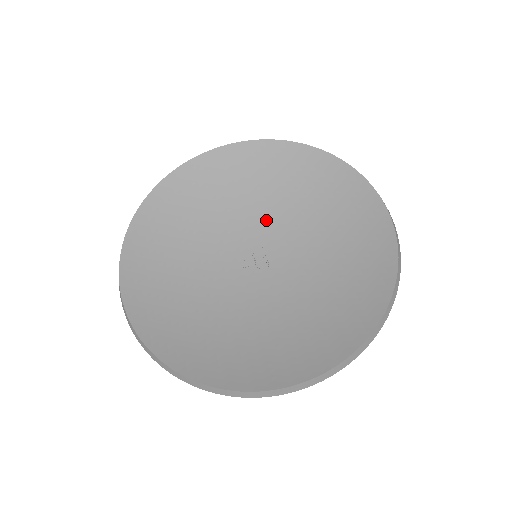
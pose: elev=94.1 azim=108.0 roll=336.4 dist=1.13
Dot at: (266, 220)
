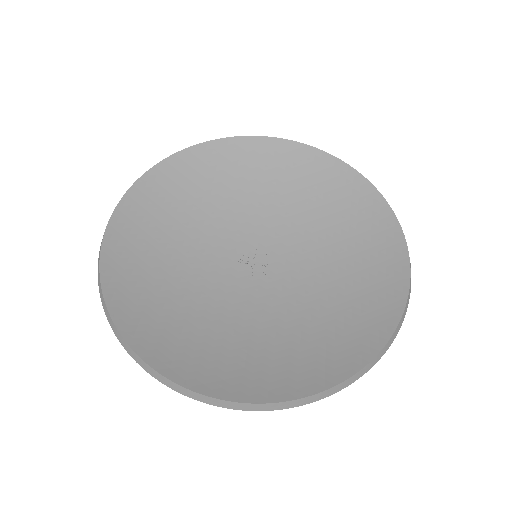
Dot at: (285, 228)
